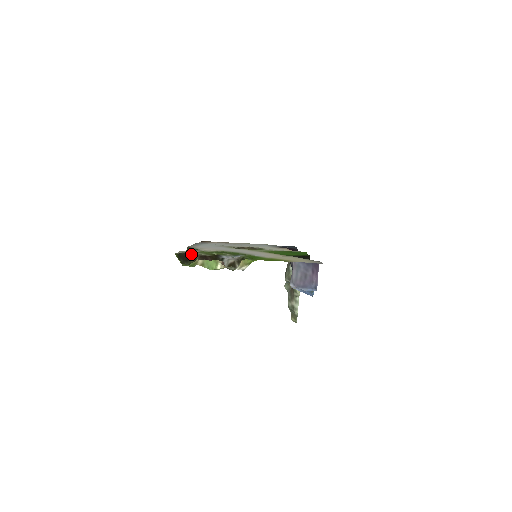
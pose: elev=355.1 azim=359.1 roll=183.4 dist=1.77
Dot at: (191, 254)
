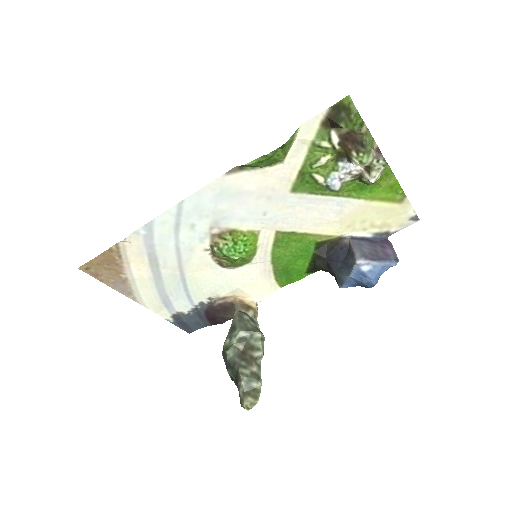
Dot at: (332, 127)
